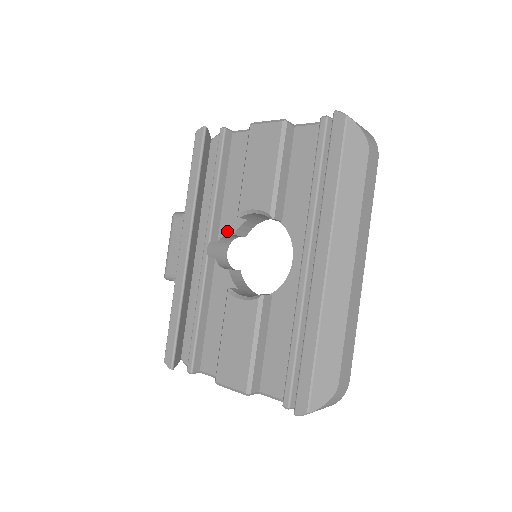
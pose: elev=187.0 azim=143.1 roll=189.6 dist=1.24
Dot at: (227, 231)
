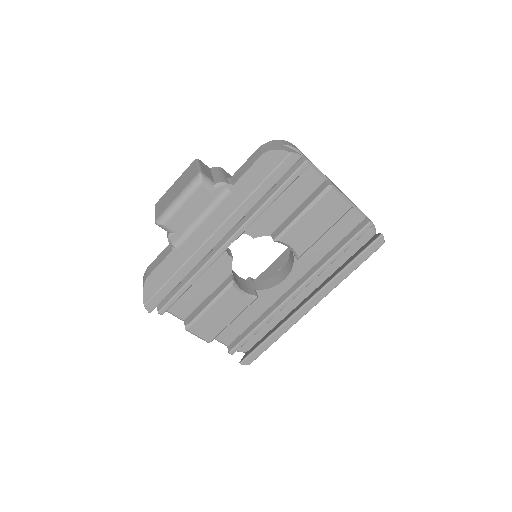
Dot at: (250, 233)
